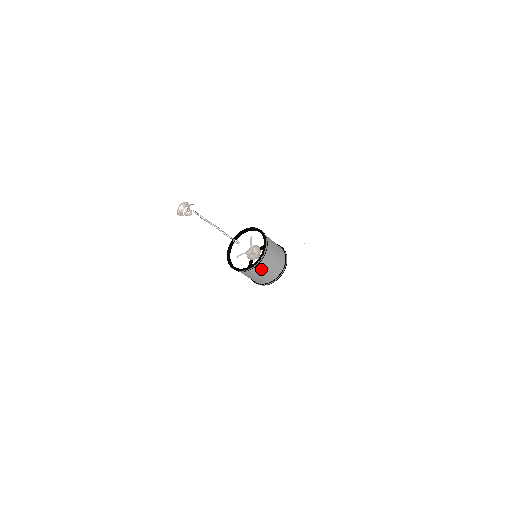
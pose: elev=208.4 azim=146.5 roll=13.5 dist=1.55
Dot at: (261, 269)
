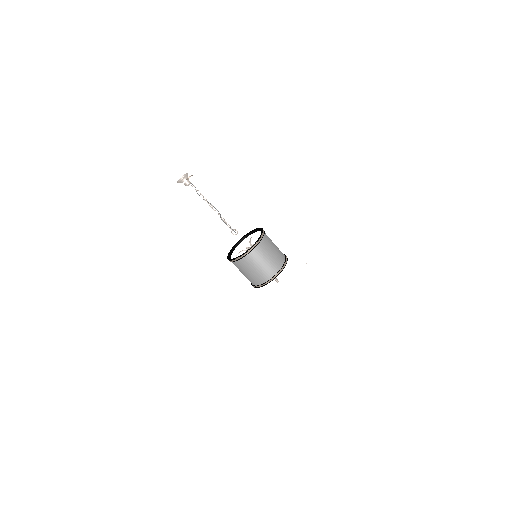
Dot at: (259, 256)
